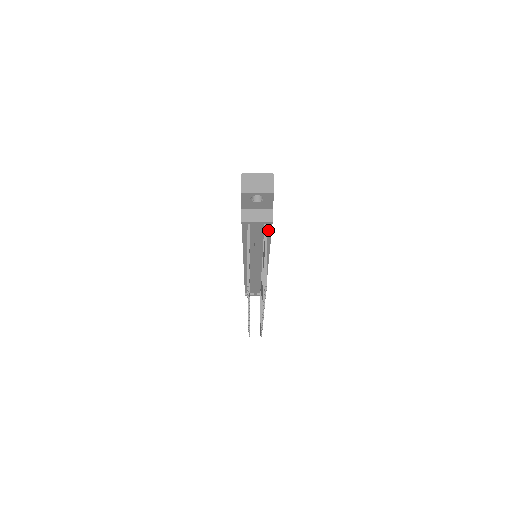
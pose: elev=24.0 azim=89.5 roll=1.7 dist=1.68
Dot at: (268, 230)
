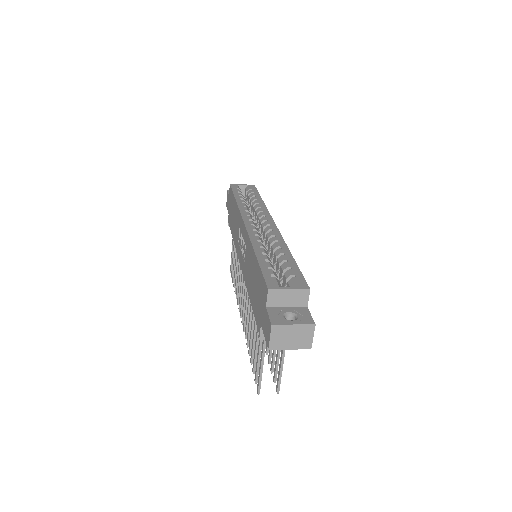
Dot at: occluded
